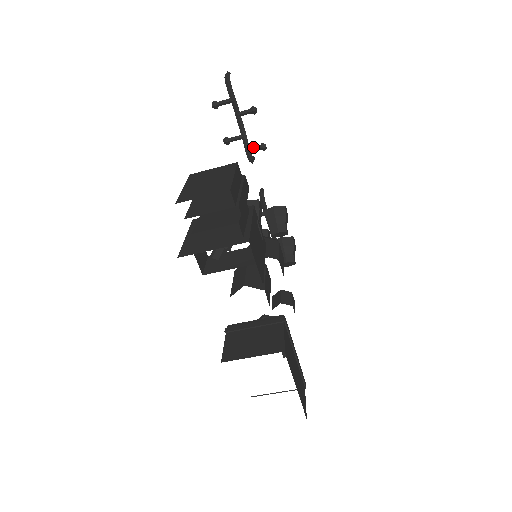
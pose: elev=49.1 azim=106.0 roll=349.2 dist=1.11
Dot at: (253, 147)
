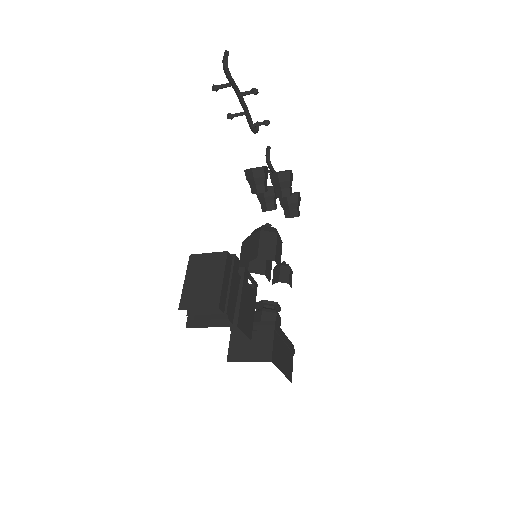
Dot at: (256, 123)
